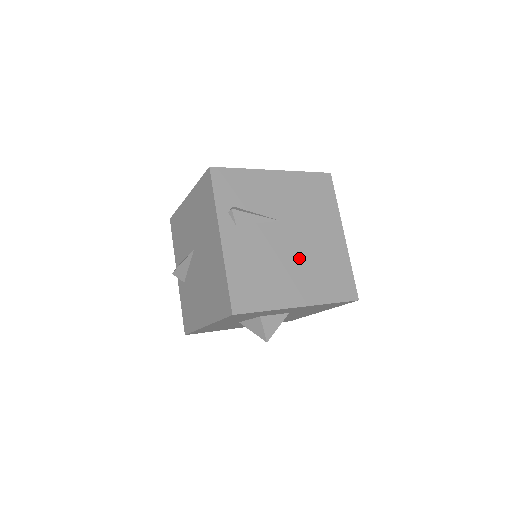
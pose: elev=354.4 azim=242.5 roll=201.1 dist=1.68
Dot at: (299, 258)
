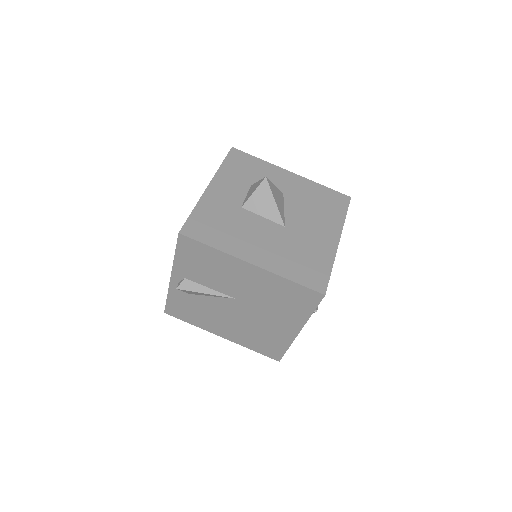
Dot at: occluded
